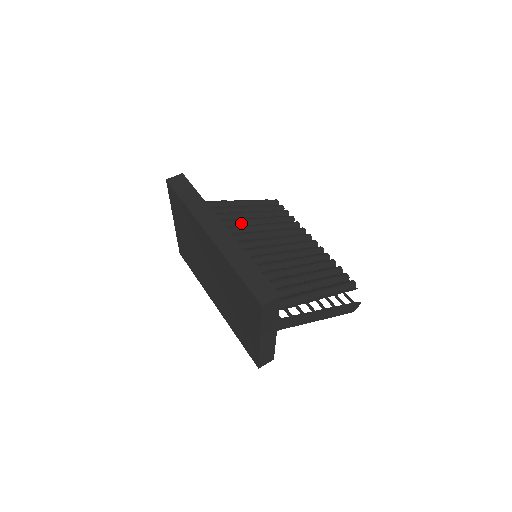
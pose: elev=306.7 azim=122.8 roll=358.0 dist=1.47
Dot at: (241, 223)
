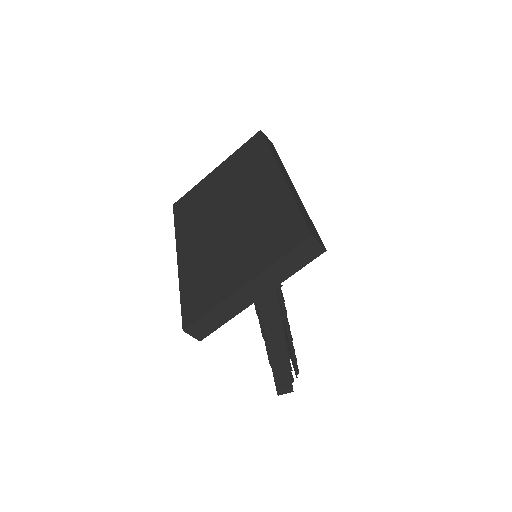
Dot at: occluded
